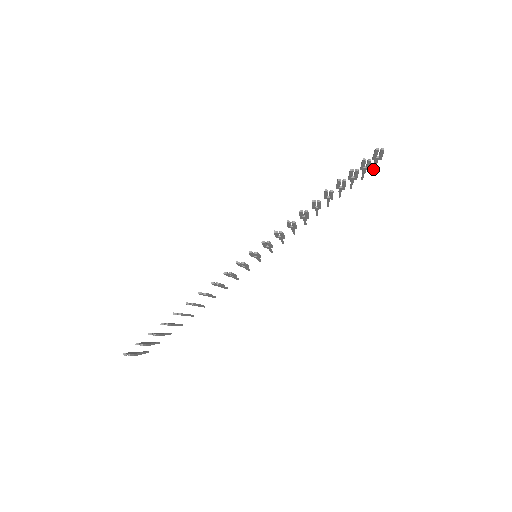
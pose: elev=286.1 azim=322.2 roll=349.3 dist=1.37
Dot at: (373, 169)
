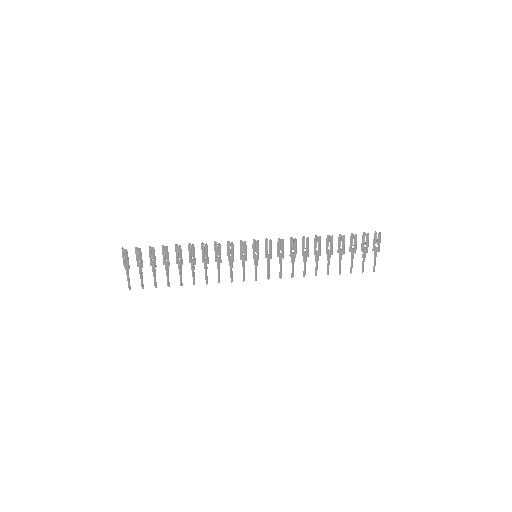
Dot at: (373, 270)
